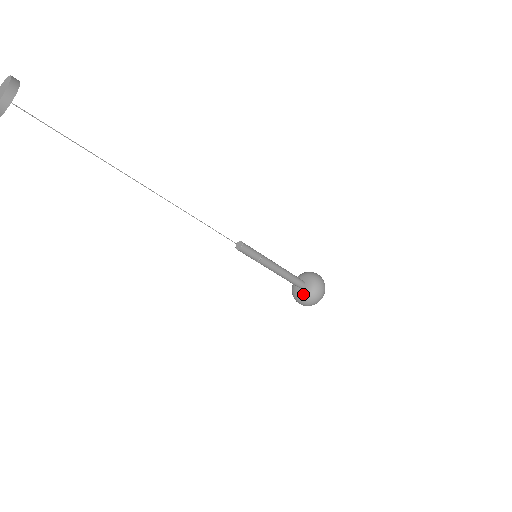
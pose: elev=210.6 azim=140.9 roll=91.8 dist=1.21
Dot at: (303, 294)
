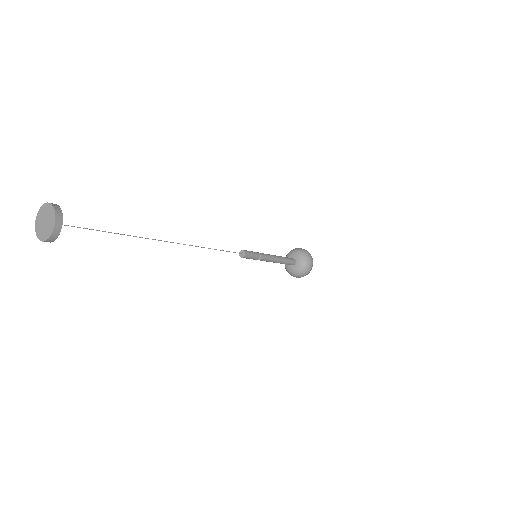
Dot at: (291, 270)
